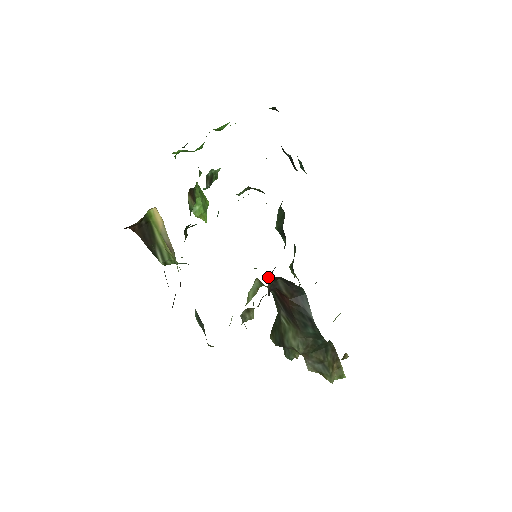
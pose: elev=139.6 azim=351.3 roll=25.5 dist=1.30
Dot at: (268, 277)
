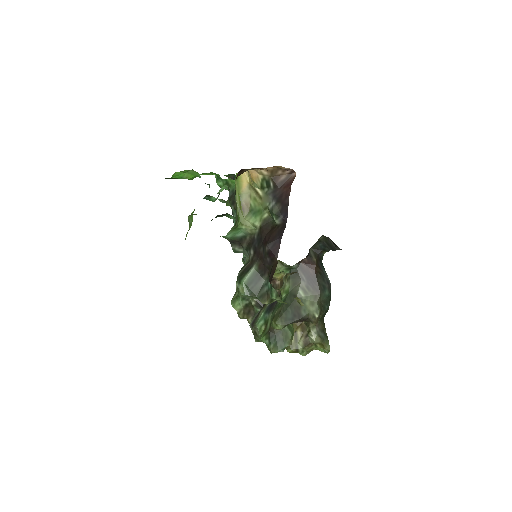
Dot at: occluded
